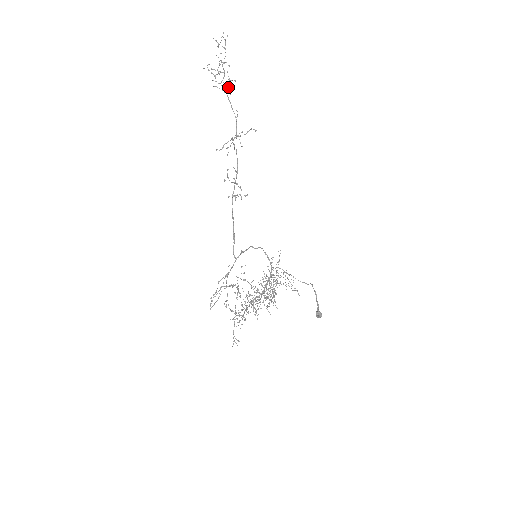
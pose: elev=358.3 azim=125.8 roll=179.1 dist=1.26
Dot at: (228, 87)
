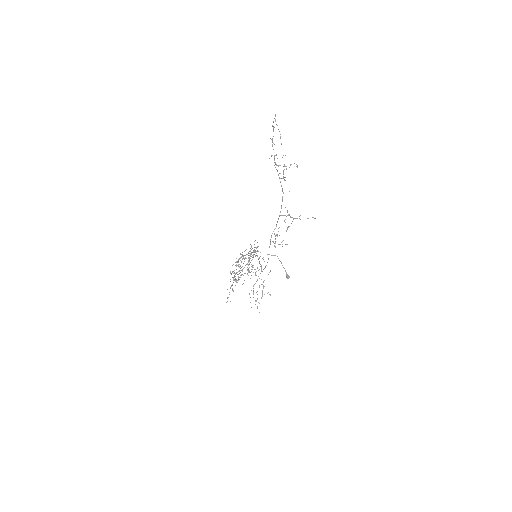
Dot at: occluded
